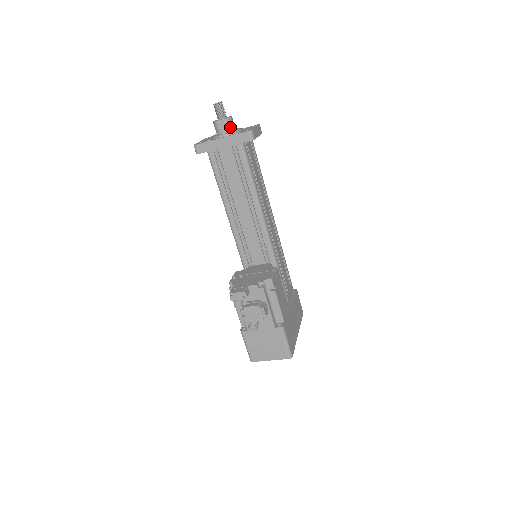
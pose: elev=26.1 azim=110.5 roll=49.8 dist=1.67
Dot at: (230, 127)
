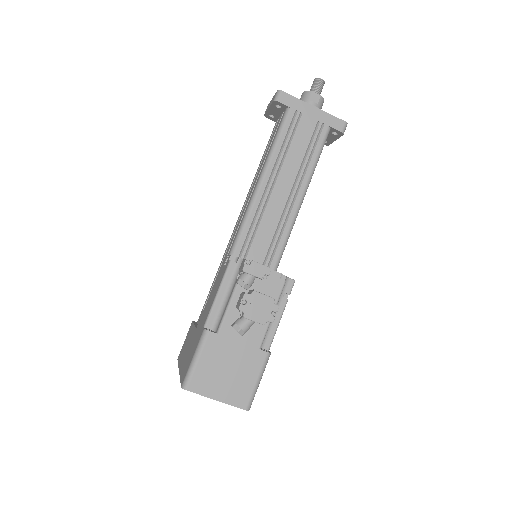
Dot at: (320, 108)
